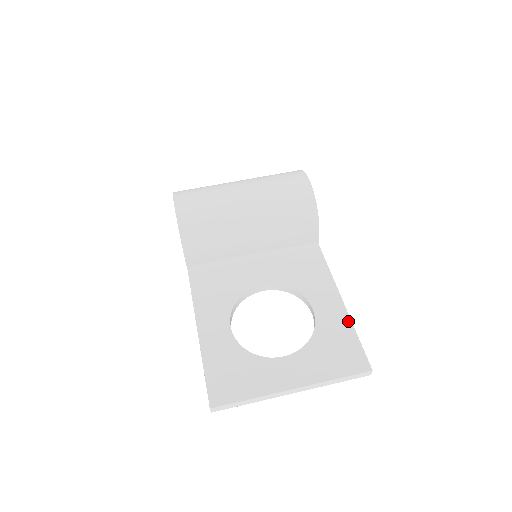
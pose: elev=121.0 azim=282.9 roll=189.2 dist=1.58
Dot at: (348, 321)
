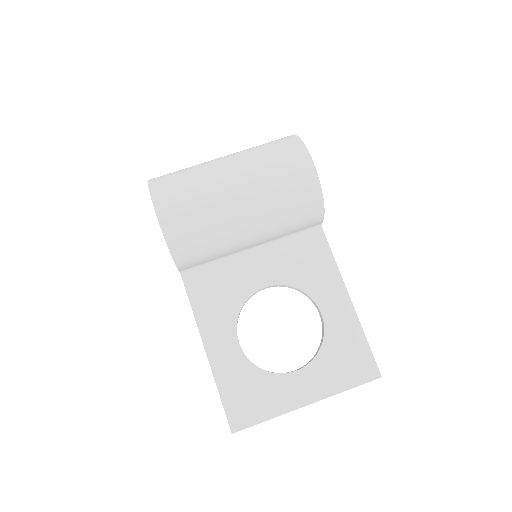
Dot at: (357, 324)
